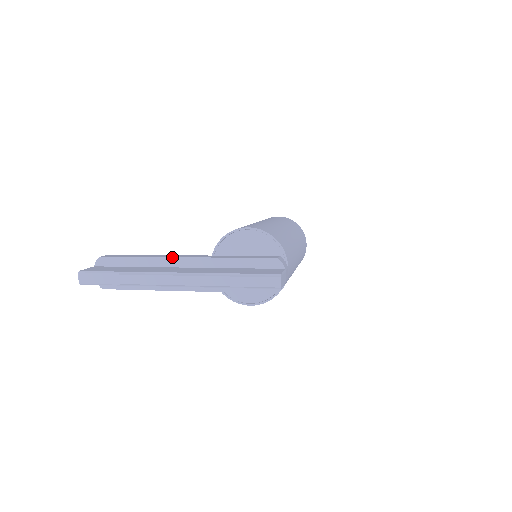
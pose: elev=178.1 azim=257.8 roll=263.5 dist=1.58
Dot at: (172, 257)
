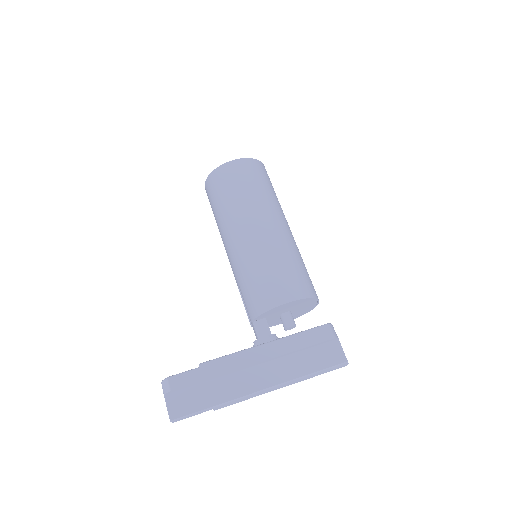
Dot at: (244, 368)
